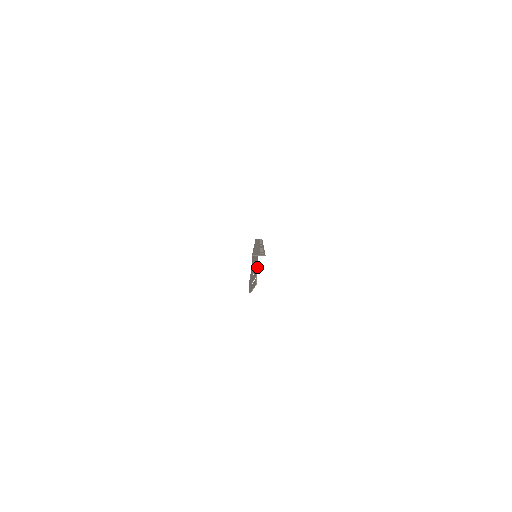
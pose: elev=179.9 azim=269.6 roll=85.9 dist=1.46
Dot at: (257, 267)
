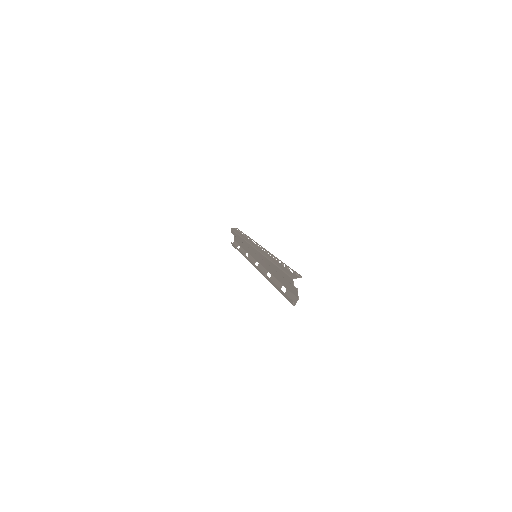
Dot at: (267, 270)
